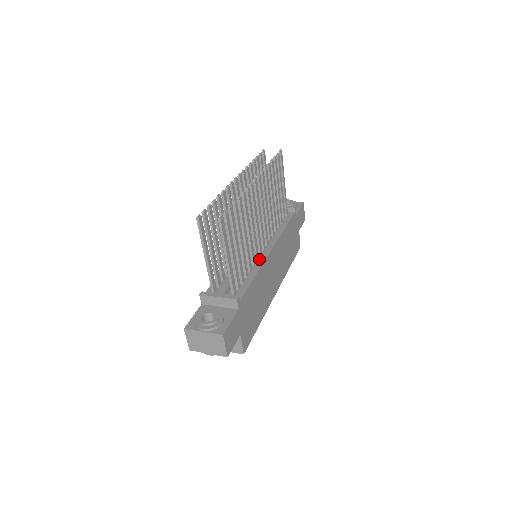
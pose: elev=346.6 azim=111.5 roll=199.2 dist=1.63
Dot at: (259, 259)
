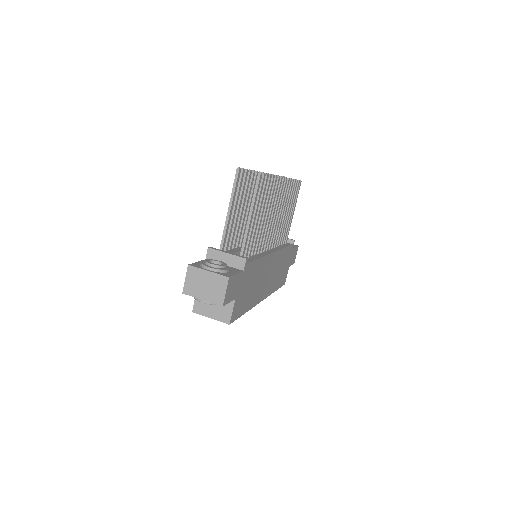
Dot at: (263, 252)
